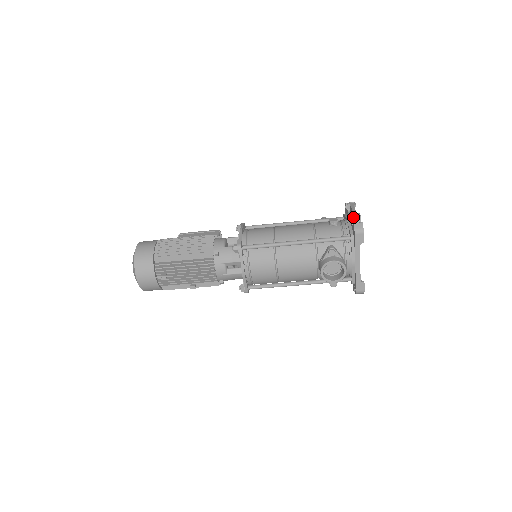
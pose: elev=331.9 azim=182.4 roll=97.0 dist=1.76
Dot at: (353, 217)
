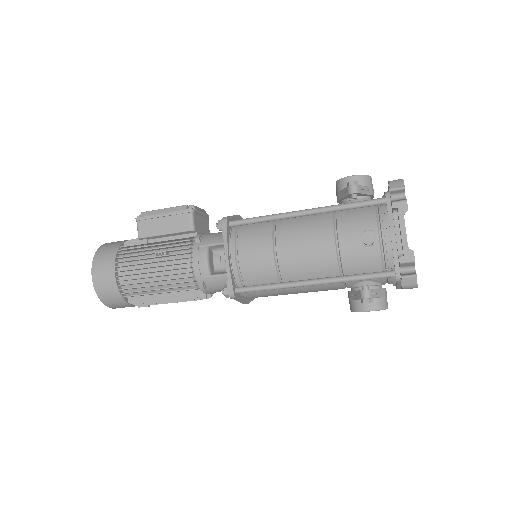
Dot at: (401, 263)
